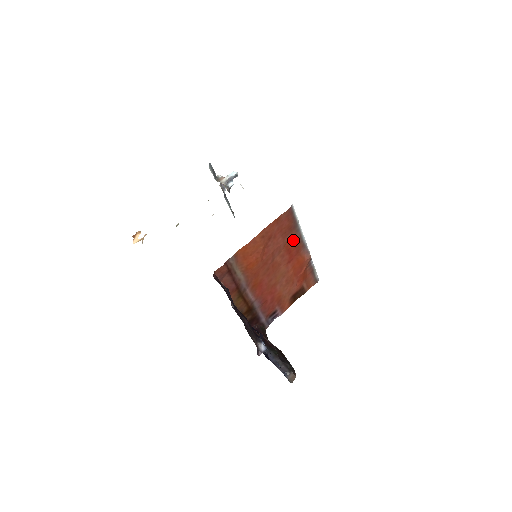
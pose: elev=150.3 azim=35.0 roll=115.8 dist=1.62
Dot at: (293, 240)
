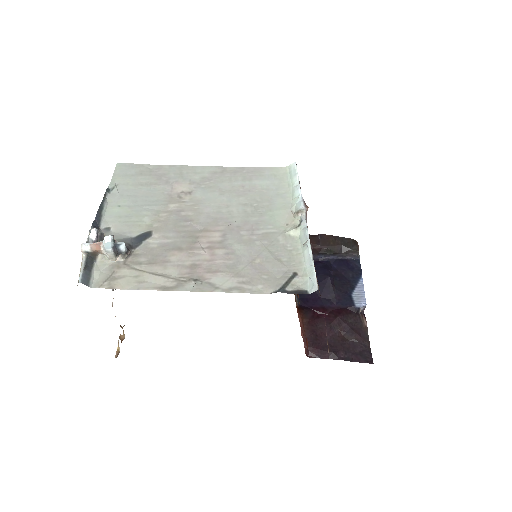
Dot at: occluded
